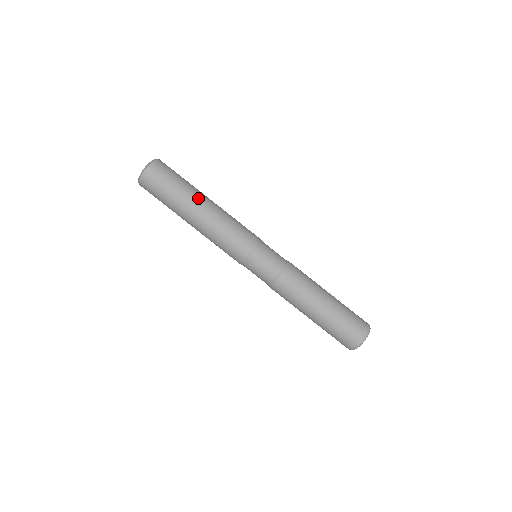
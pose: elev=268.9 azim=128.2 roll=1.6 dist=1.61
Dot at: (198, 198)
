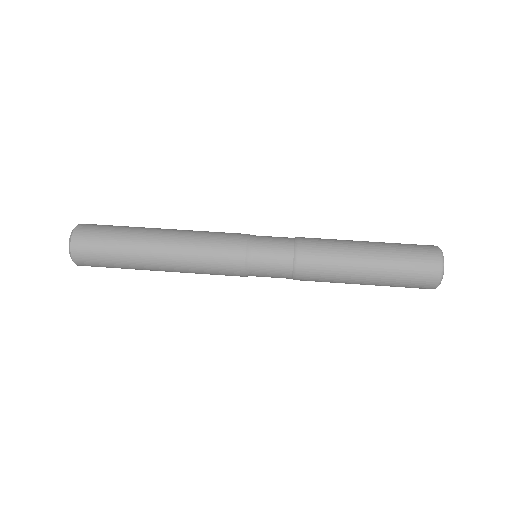
Dot at: (148, 238)
